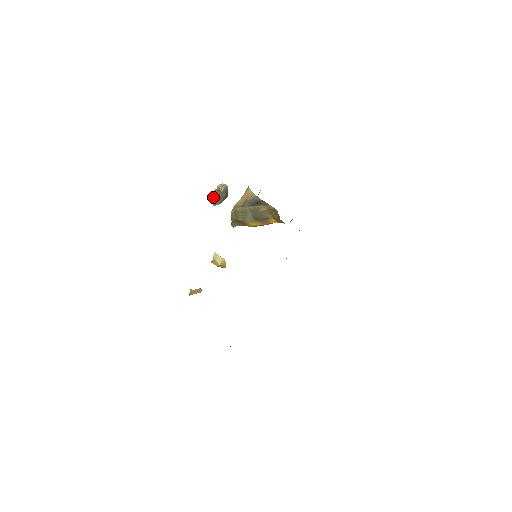
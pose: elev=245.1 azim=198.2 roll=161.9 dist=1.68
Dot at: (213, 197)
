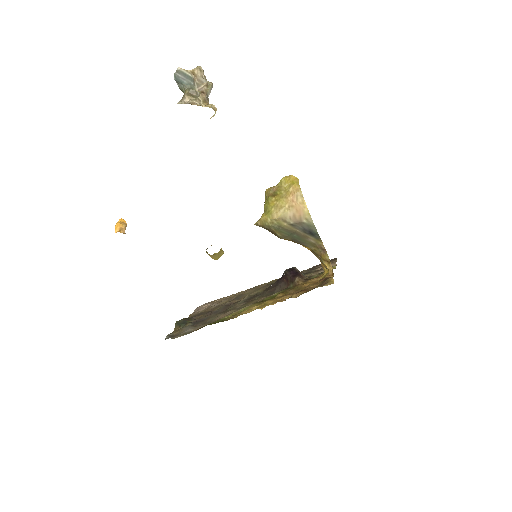
Dot at: (175, 77)
